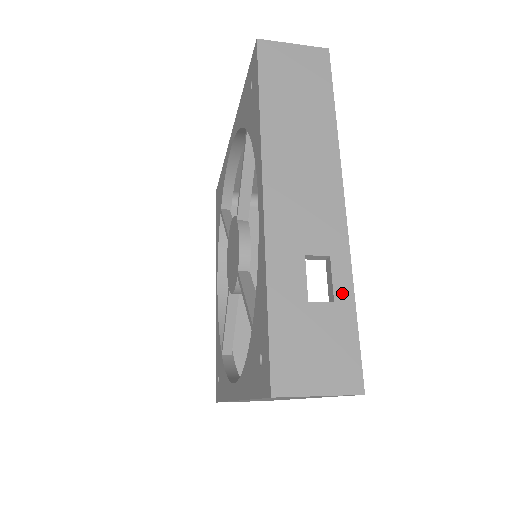
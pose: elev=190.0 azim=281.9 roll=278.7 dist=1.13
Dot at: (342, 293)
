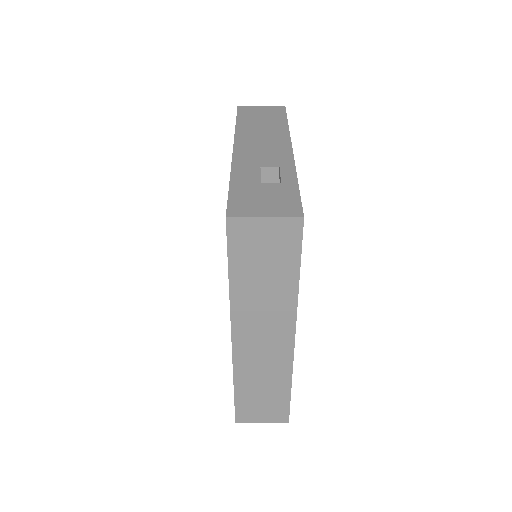
Dot at: (288, 179)
